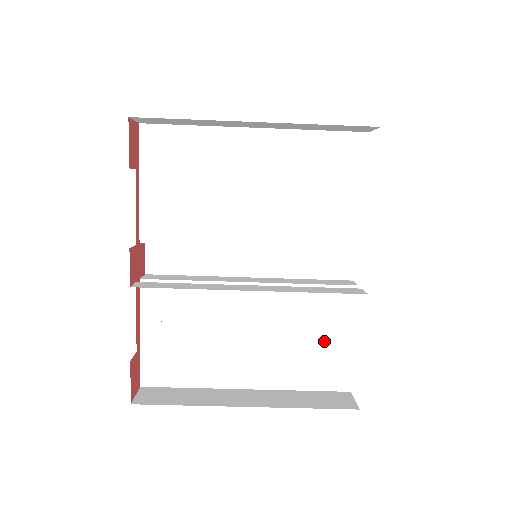
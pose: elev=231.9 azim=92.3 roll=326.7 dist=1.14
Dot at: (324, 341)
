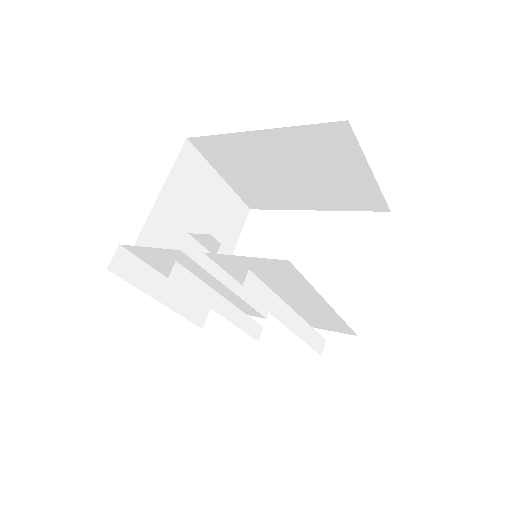
Dot at: occluded
